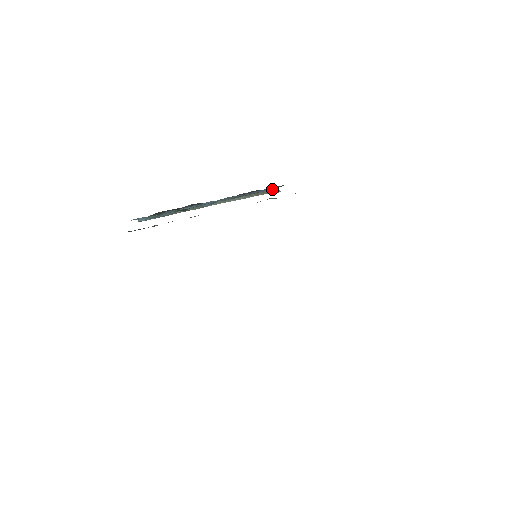
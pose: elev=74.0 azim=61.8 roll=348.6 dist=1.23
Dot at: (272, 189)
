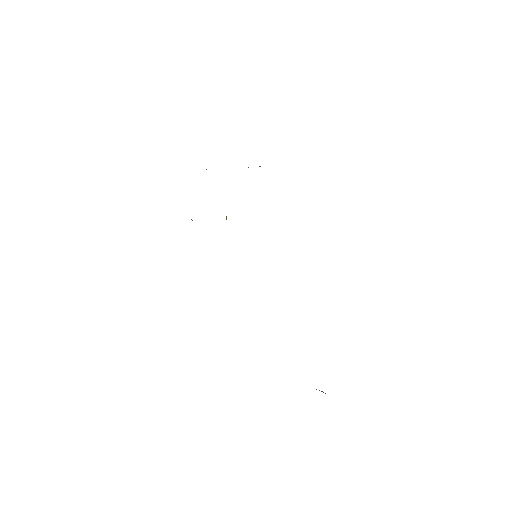
Dot at: occluded
